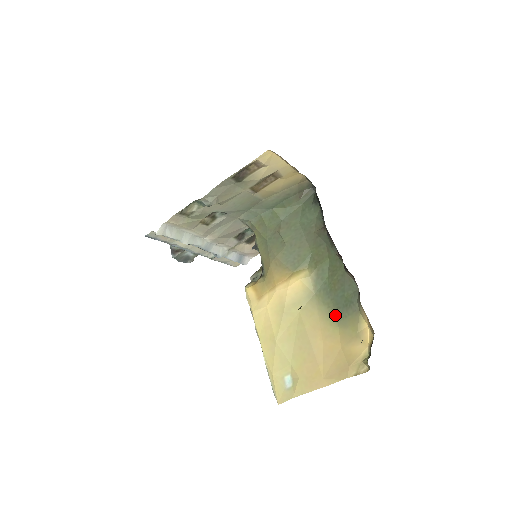
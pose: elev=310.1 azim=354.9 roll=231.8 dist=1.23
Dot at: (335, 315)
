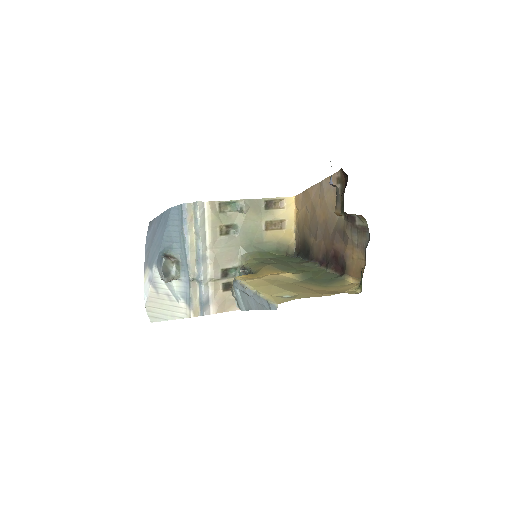
Dot at: (322, 285)
